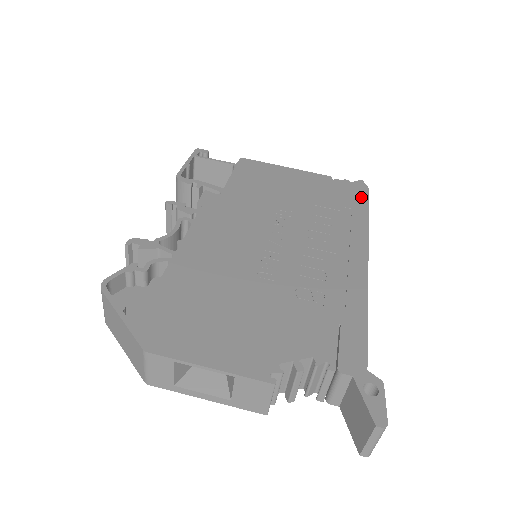
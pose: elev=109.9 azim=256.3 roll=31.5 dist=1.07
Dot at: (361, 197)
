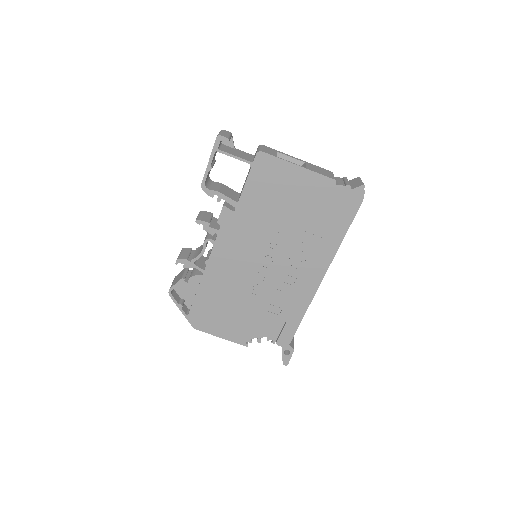
Dot at: (350, 212)
